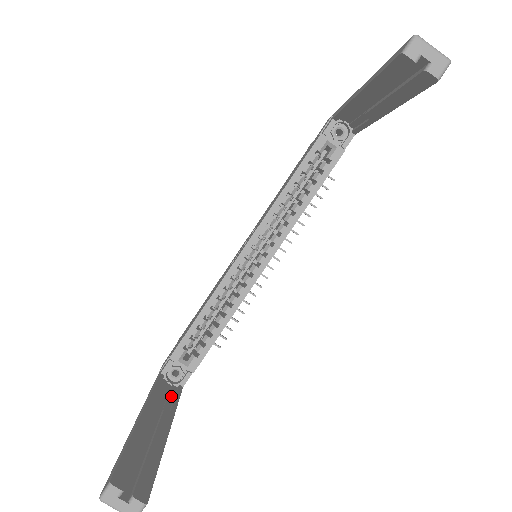
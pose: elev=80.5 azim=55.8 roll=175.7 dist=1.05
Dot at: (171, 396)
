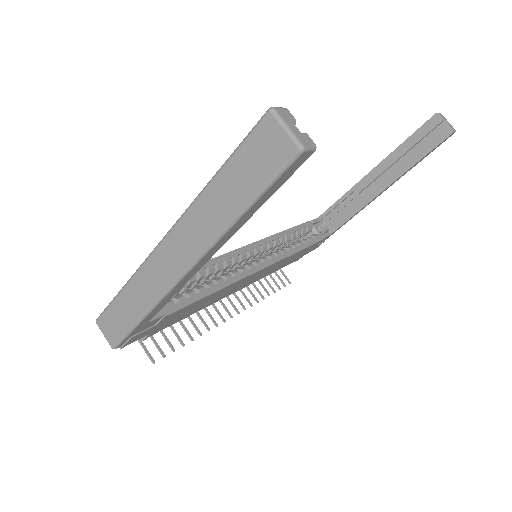
Dot at: occluded
